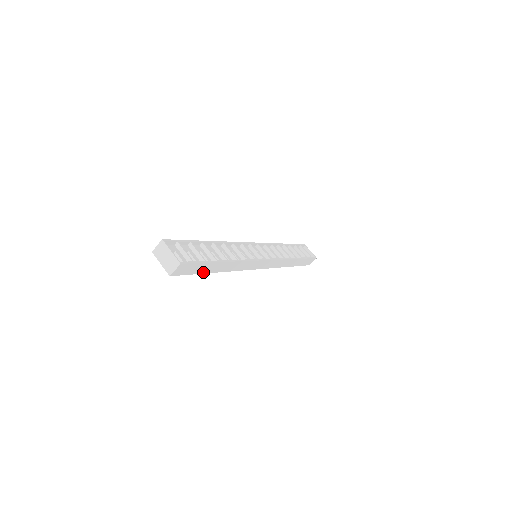
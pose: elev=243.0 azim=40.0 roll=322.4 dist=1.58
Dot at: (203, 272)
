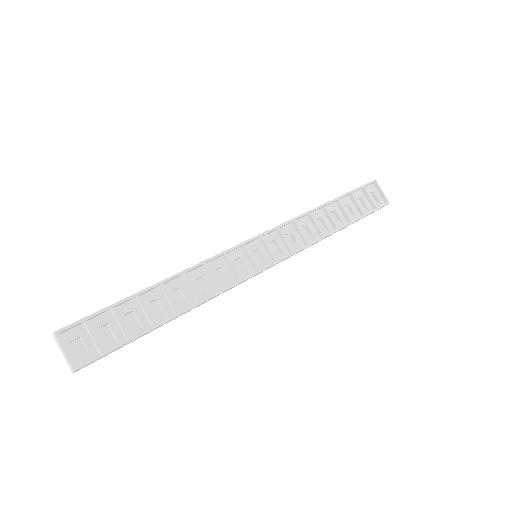
Dot at: occluded
